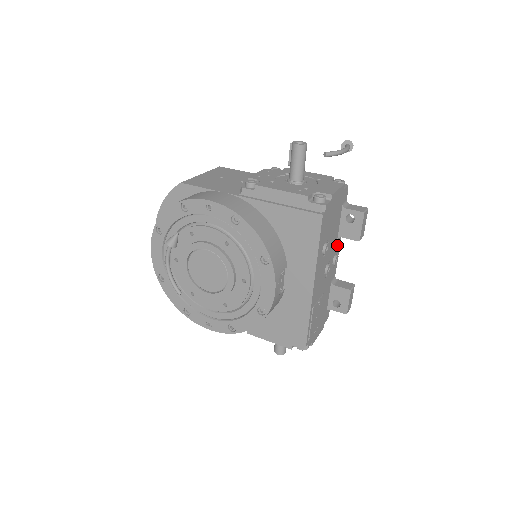
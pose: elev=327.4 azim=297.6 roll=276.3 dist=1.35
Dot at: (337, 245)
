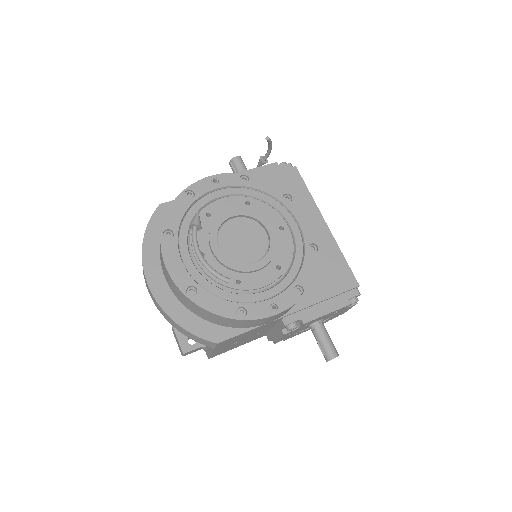
Dot at: occluded
